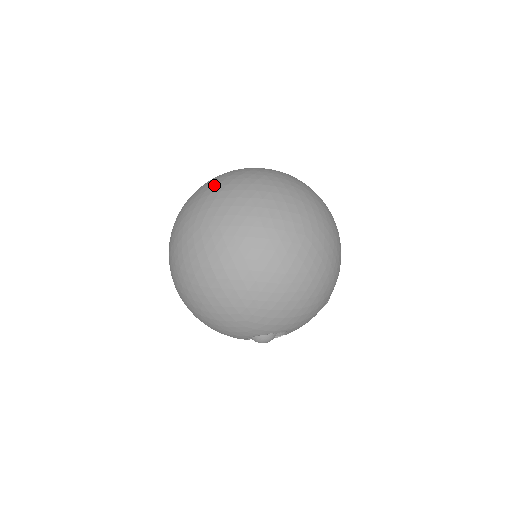
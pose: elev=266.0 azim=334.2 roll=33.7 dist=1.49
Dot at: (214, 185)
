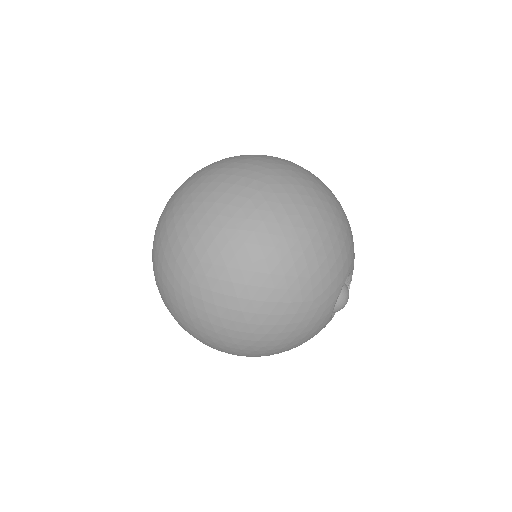
Dot at: (158, 244)
